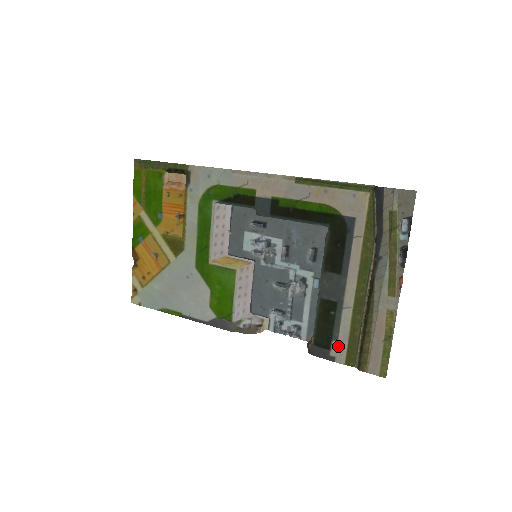
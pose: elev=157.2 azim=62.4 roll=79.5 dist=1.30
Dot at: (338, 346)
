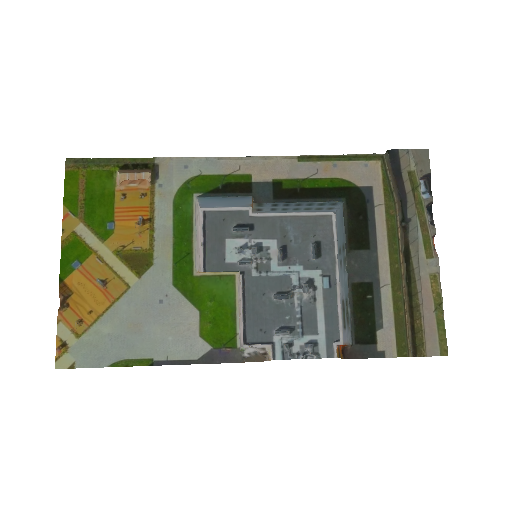
Dot at: (385, 335)
